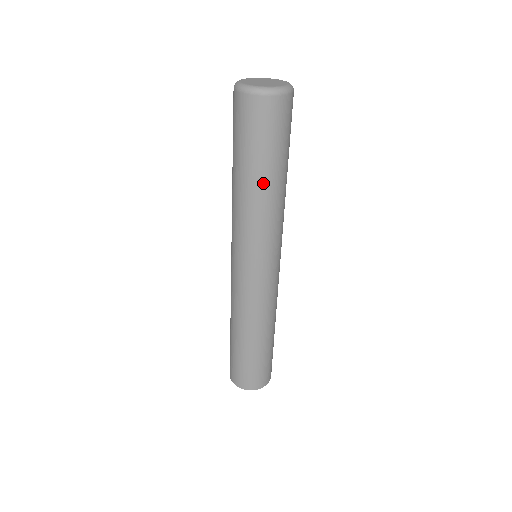
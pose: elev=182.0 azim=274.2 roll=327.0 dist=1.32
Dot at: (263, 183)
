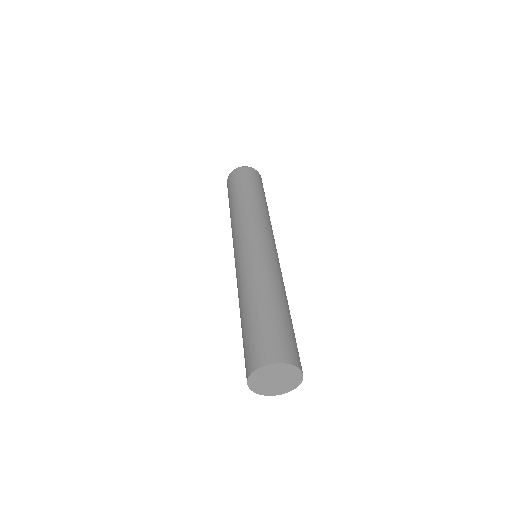
Dot at: (254, 196)
